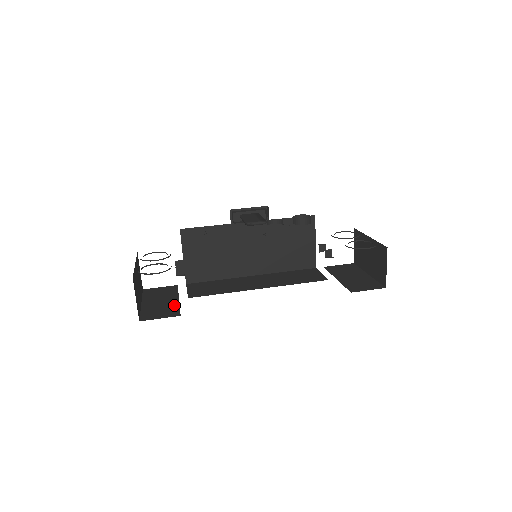
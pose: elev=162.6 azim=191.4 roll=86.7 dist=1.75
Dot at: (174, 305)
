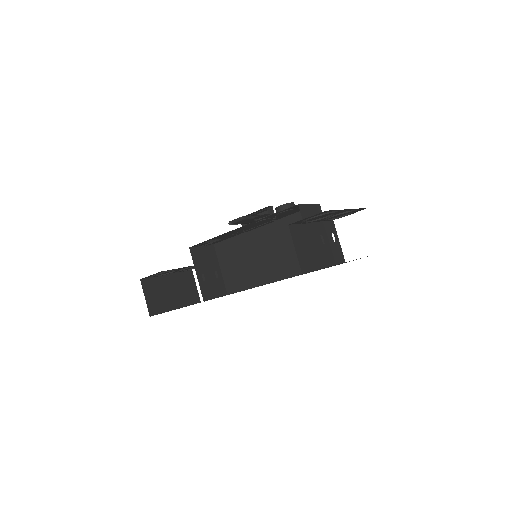
Dot at: occluded
